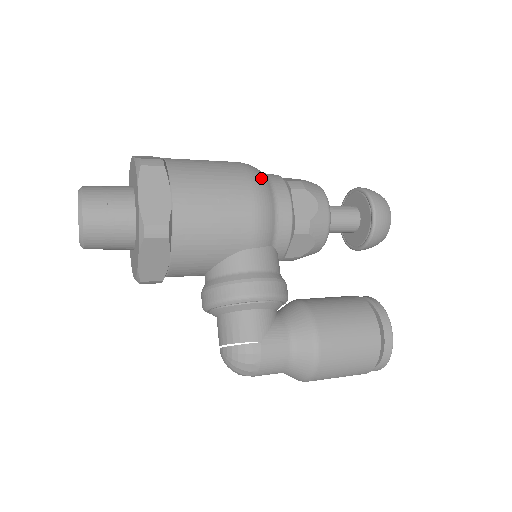
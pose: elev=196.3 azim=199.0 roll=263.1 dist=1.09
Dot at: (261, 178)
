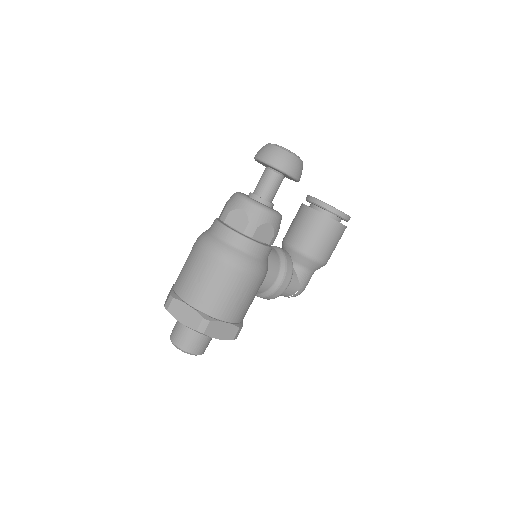
Dot at: (240, 260)
